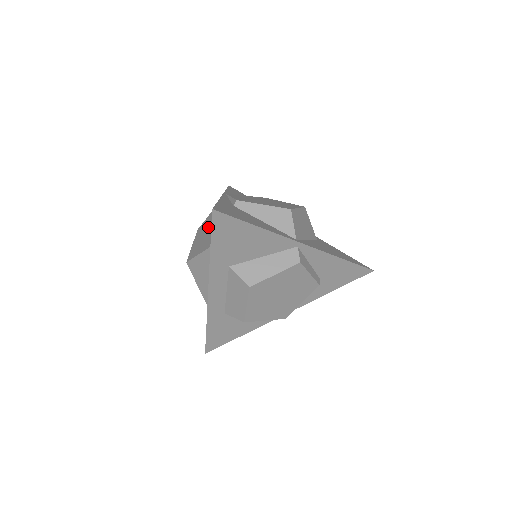
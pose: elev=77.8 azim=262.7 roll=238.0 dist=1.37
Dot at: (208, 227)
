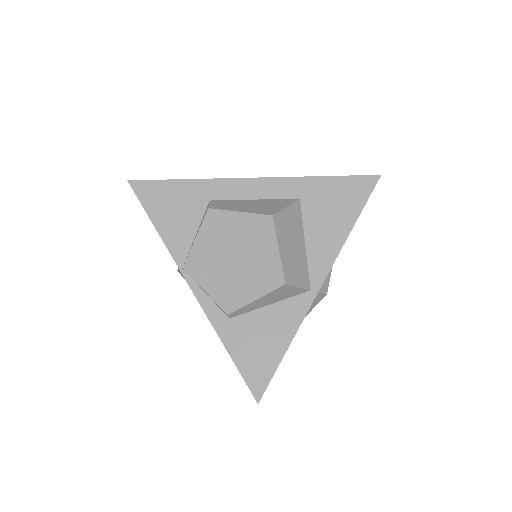
Dot at: occluded
